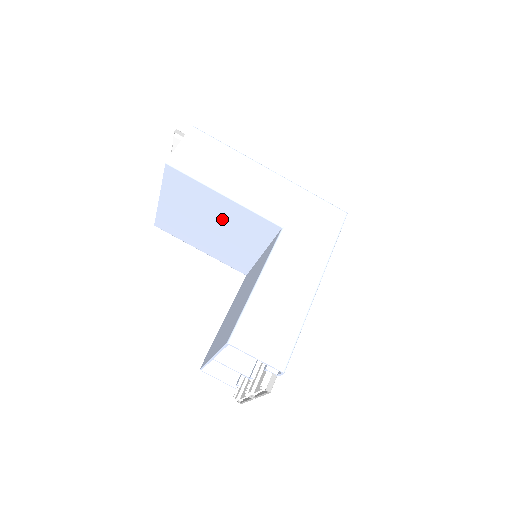
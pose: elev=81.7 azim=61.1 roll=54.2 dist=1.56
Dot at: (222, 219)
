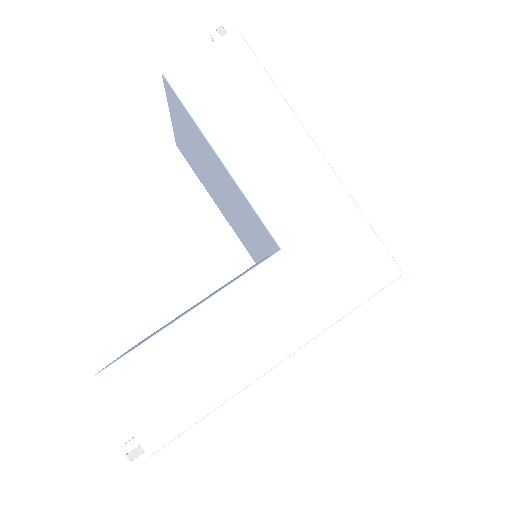
Dot at: (225, 187)
